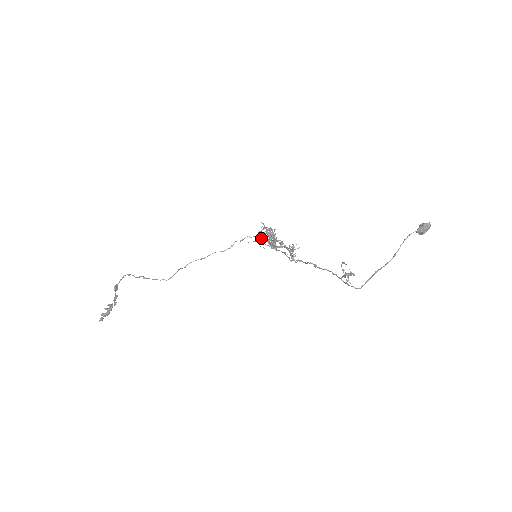
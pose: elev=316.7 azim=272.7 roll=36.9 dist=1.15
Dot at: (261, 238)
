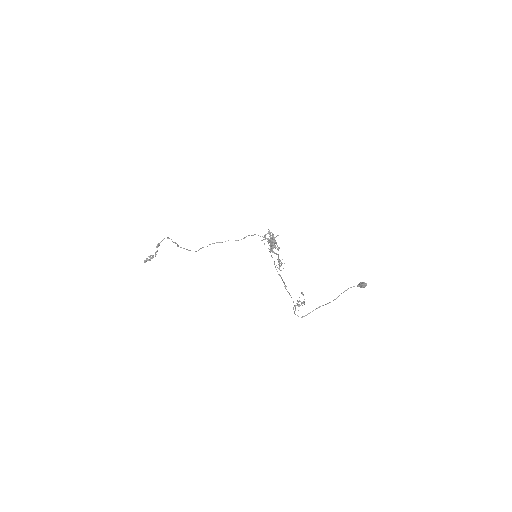
Dot at: occluded
